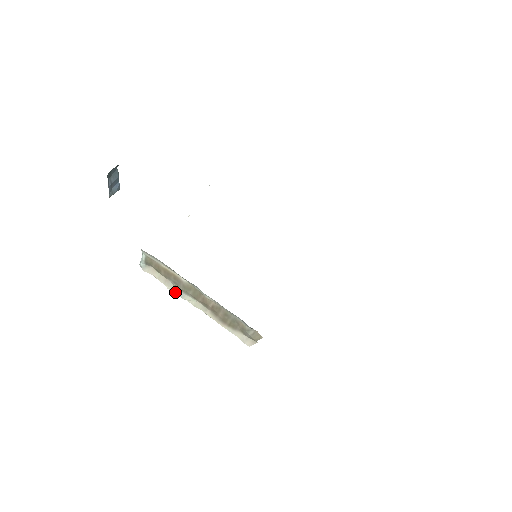
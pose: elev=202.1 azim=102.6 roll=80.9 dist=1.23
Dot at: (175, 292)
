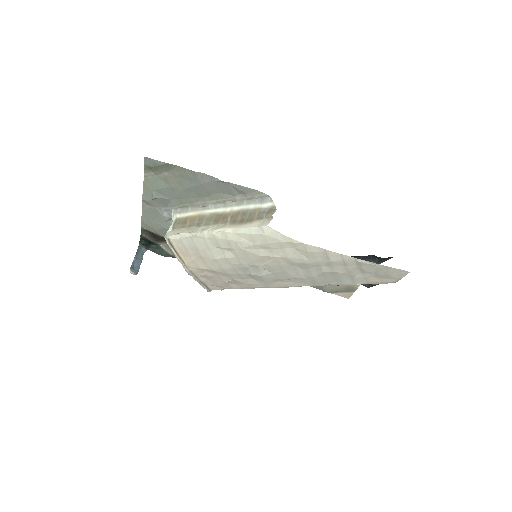
Dot at: (197, 232)
